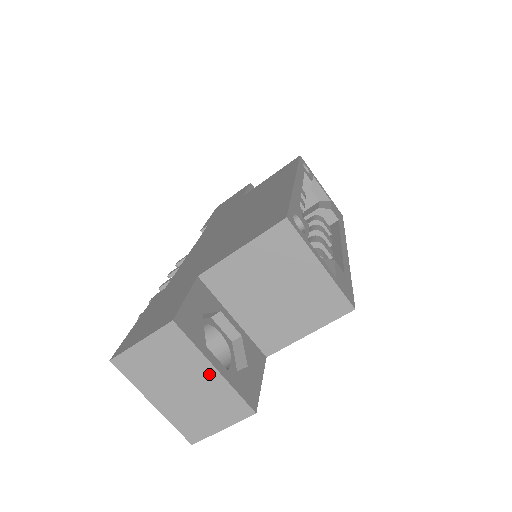
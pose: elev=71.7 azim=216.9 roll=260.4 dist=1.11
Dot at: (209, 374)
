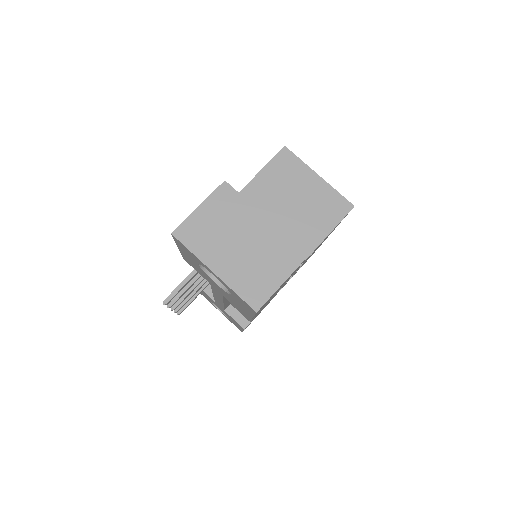
Dot at: (261, 224)
